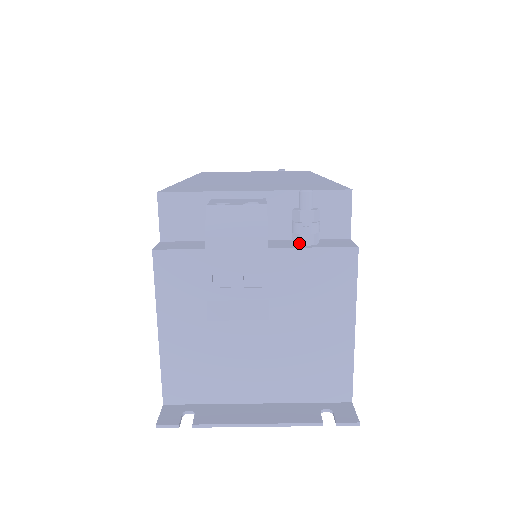
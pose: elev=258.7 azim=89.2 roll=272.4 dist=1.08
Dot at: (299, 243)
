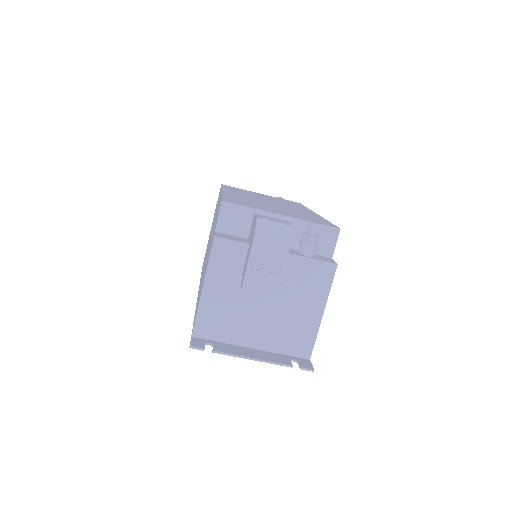
Dot at: (303, 253)
